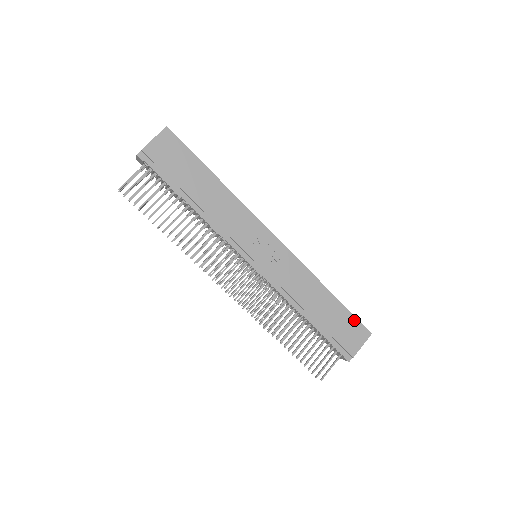
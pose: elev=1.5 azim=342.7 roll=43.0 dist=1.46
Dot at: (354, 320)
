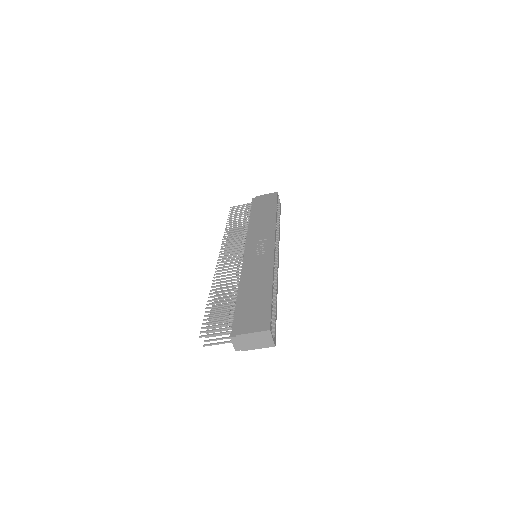
Dot at: (268, 312)
